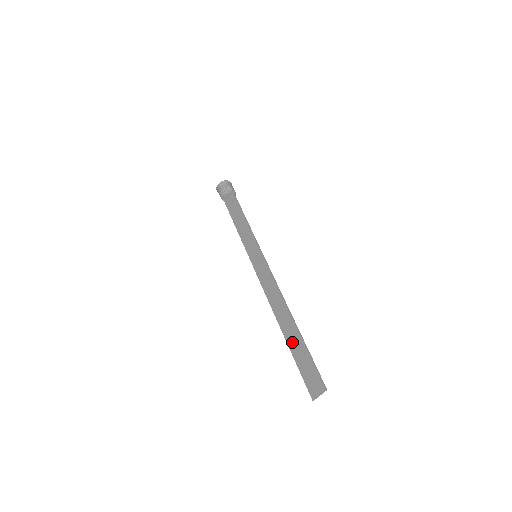
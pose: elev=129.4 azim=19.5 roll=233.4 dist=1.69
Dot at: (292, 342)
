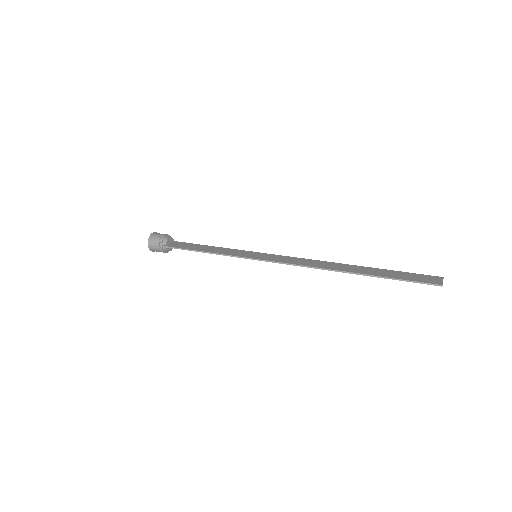
Dot at: (371, 272)
